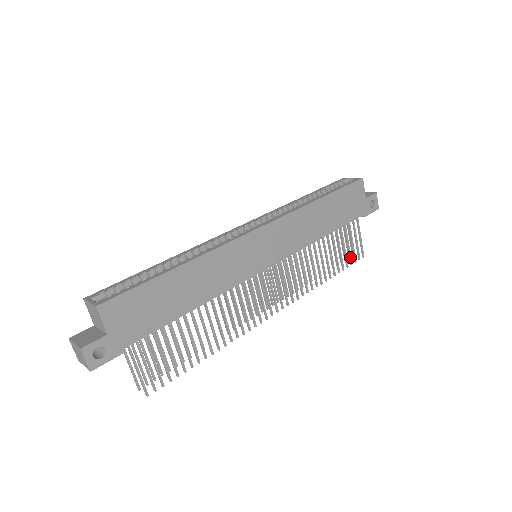
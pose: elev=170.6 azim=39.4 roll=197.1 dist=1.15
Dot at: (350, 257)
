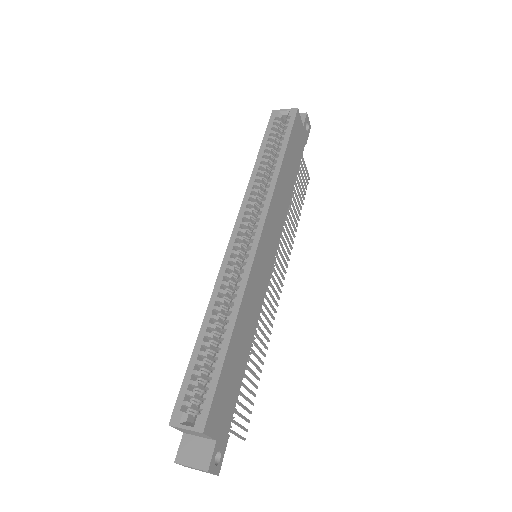
Dot at: (304, 189)
